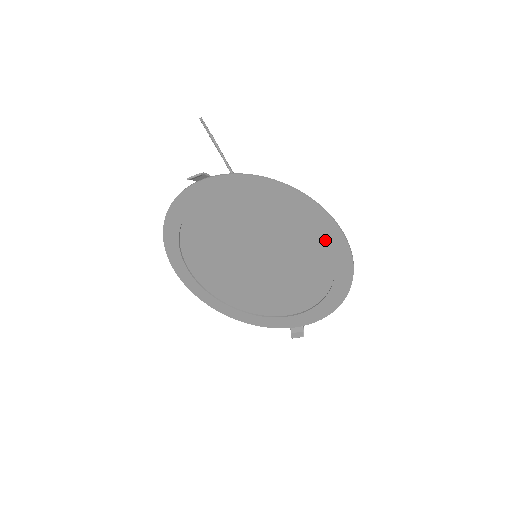
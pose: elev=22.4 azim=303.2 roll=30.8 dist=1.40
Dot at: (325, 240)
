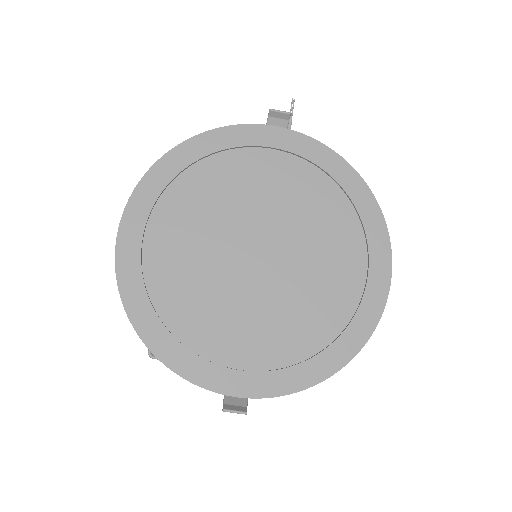
Dot at: (365, 268)
